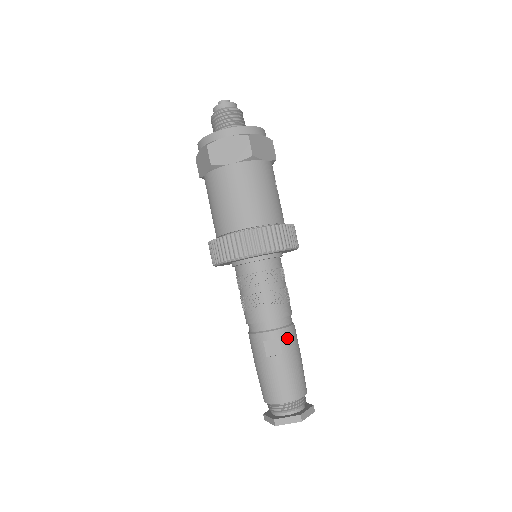
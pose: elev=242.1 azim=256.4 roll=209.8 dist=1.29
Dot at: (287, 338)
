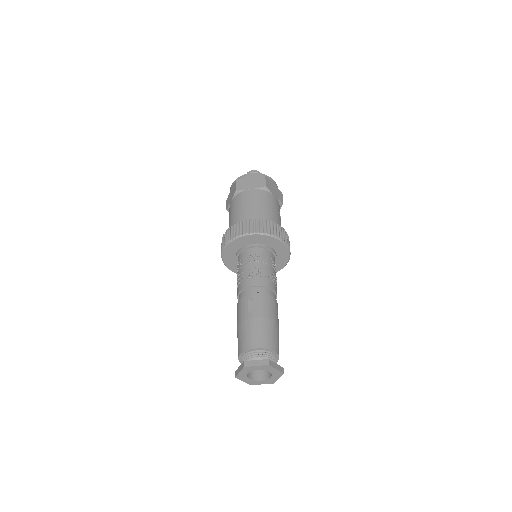
Dot at: (269, 302)
